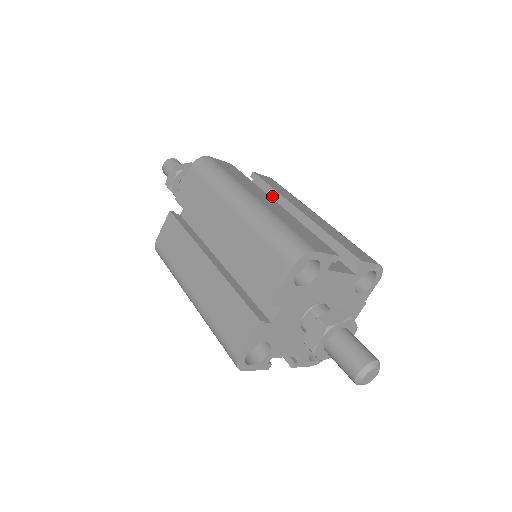
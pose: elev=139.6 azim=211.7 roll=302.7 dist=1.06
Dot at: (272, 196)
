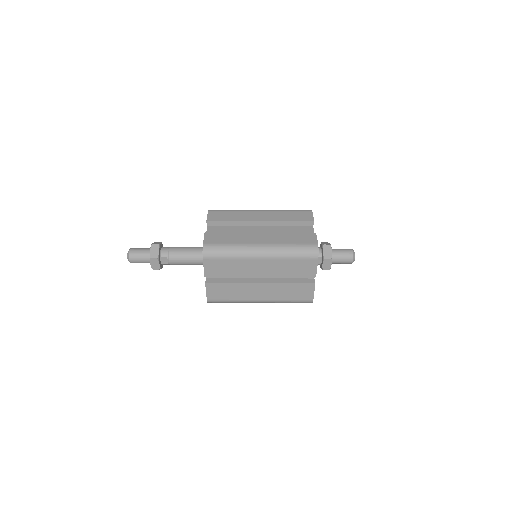
Dot at: (231, 224)
